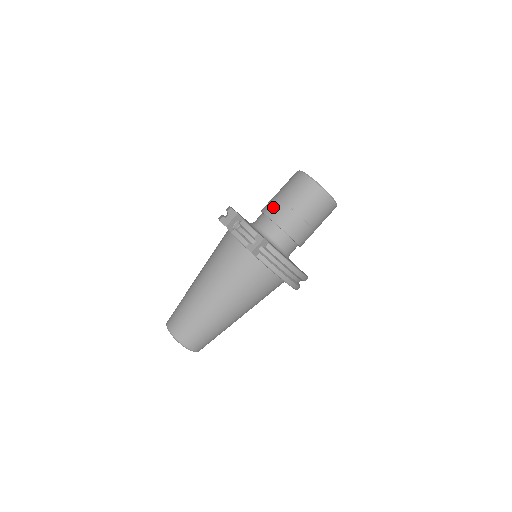
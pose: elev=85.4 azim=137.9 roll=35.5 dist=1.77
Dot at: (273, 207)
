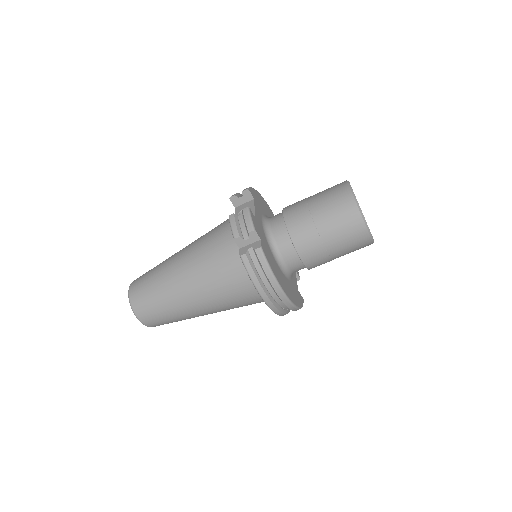
Dot at: (295, 209)
